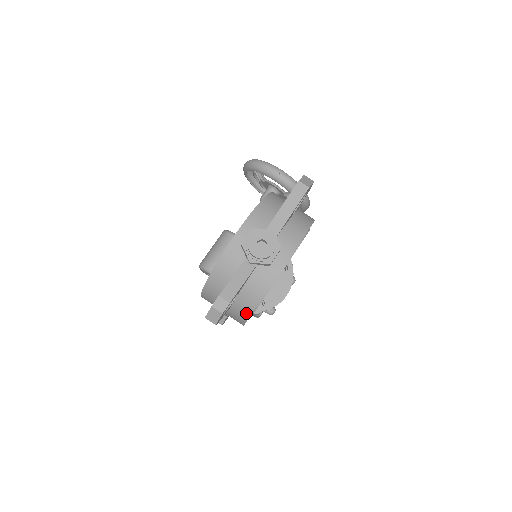
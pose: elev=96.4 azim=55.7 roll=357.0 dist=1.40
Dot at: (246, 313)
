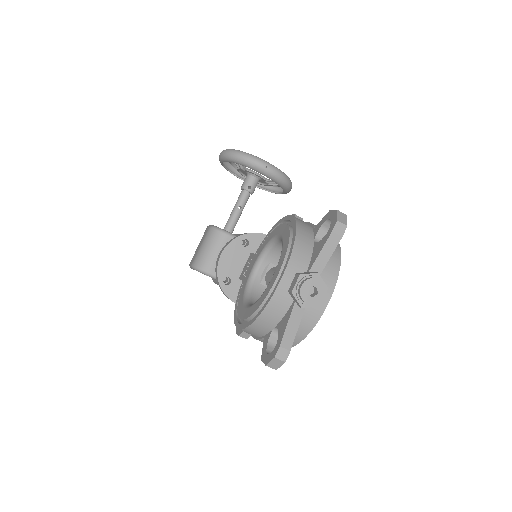
Dot at: occluded
